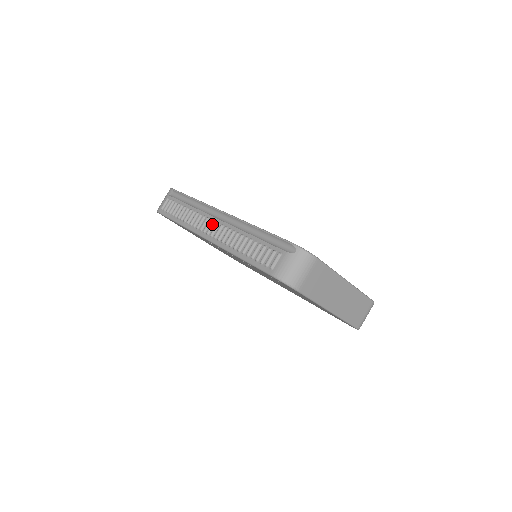
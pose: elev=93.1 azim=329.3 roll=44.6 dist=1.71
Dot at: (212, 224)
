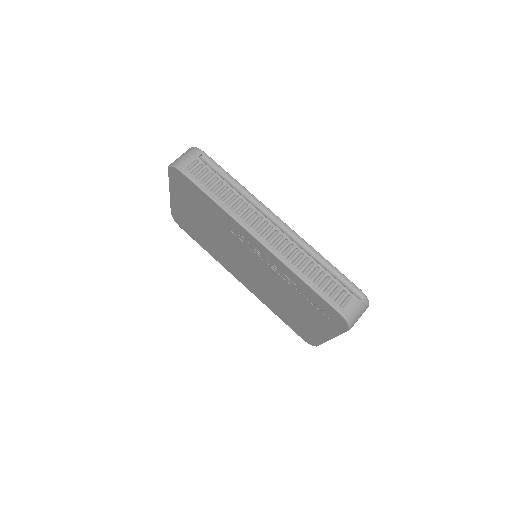
Dot at: (270, 229)
